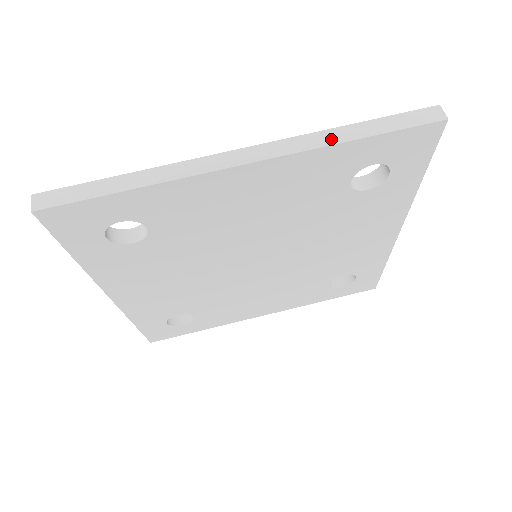
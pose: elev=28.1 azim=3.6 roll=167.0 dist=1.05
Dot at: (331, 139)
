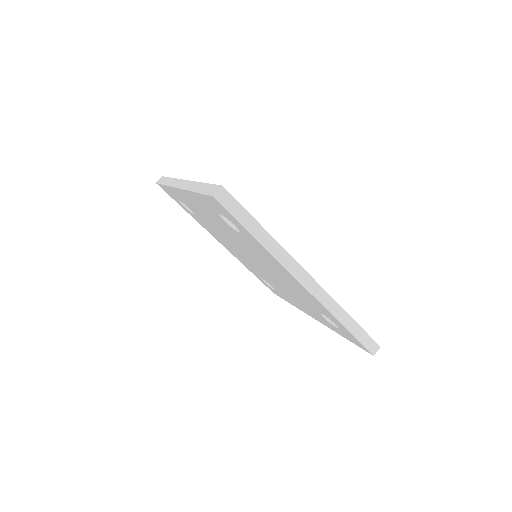
Dot at: (338, 315)
